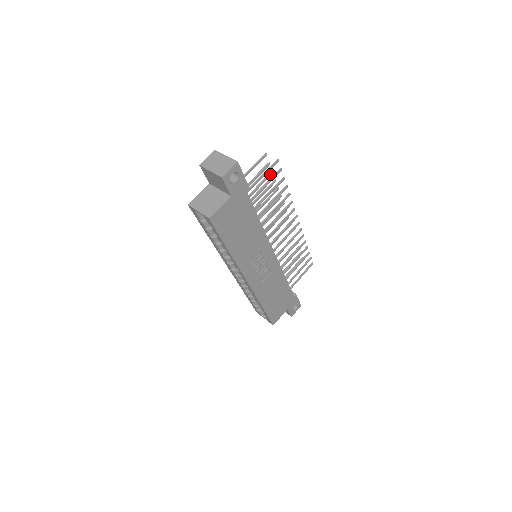
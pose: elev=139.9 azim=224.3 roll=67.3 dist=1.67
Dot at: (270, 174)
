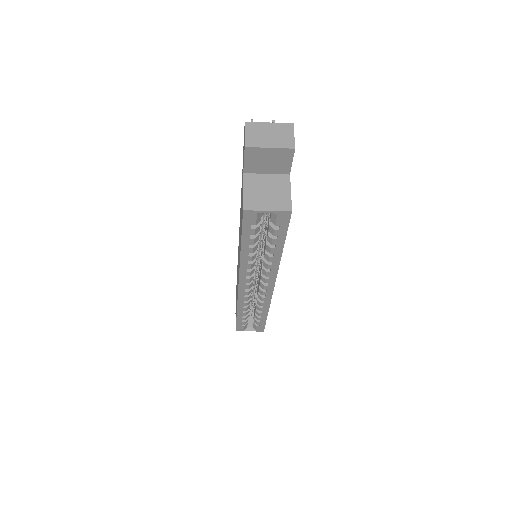
Dot at: occluded
